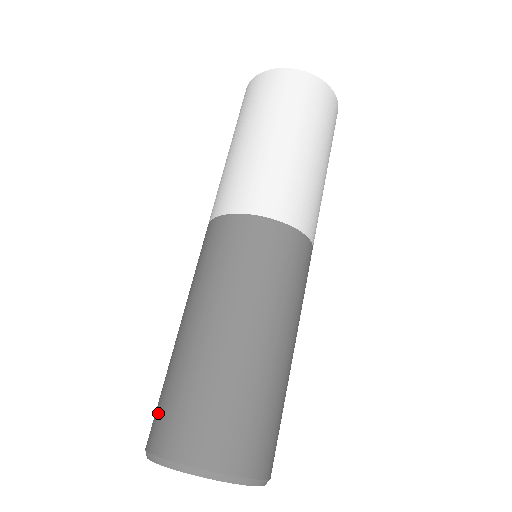
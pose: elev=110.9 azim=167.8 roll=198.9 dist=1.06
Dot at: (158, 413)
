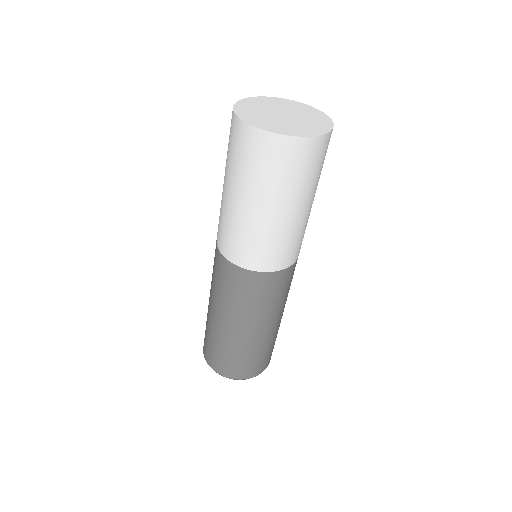
Dot at: (205, 341)
